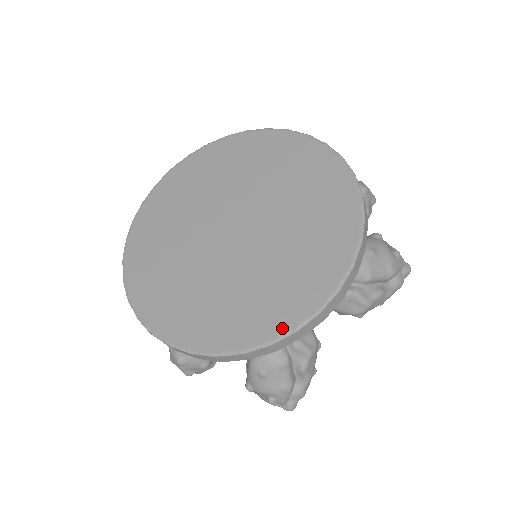
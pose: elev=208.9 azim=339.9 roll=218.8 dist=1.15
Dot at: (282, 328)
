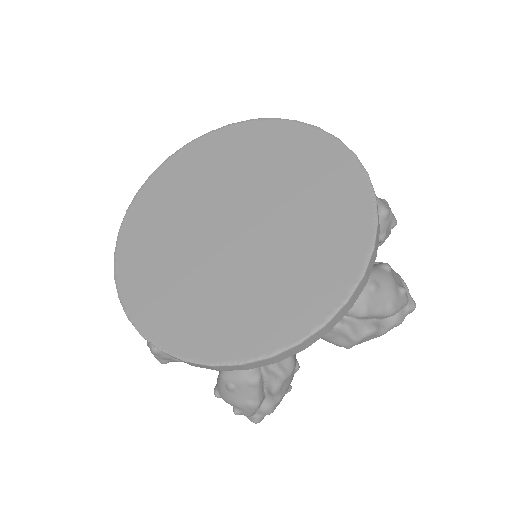
Dot at: (257, 350)
